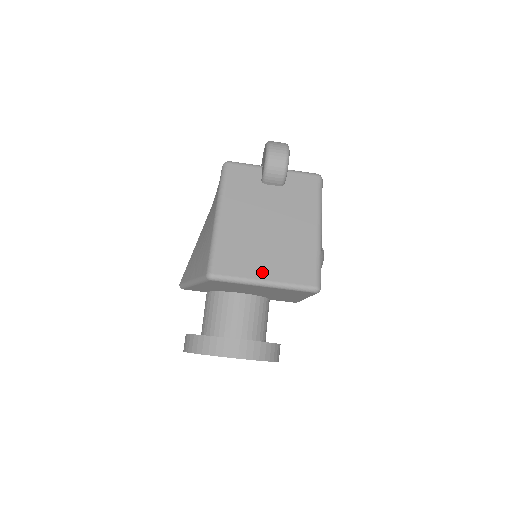
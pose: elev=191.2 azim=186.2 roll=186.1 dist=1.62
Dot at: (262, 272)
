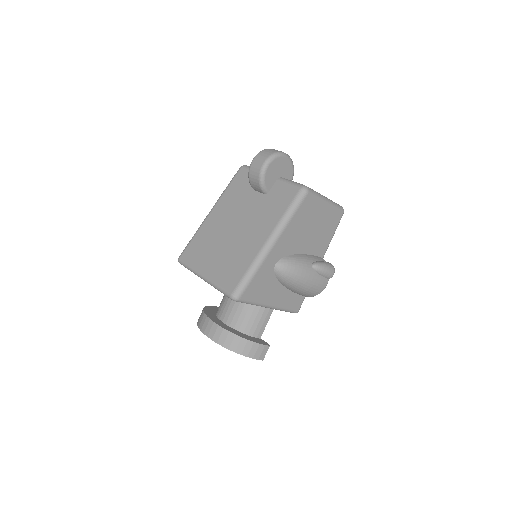
Dot at: (206, 268)
